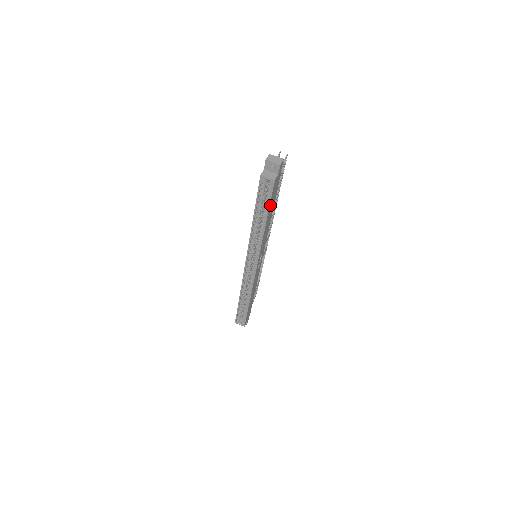
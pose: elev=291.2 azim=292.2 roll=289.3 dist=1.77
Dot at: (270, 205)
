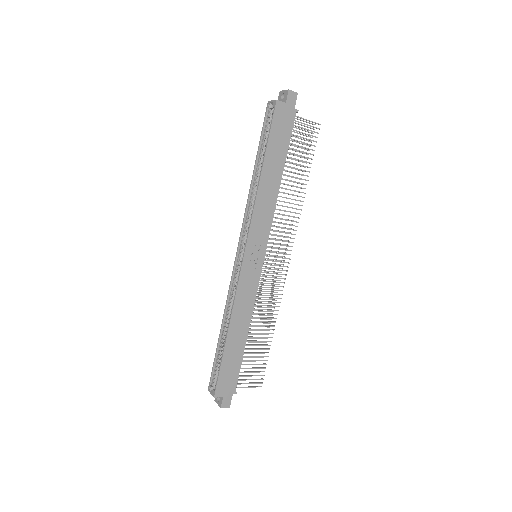
Dot at: (271, 144)
